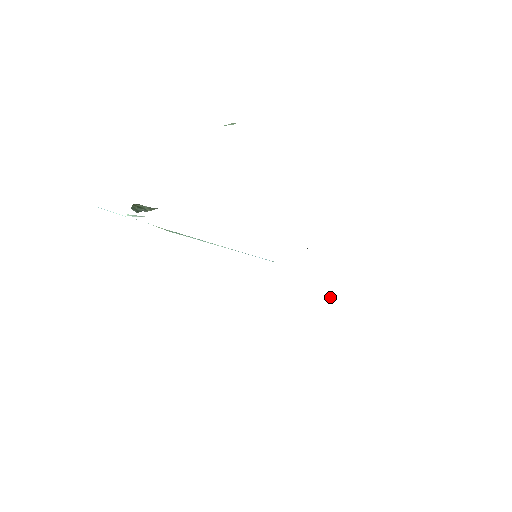
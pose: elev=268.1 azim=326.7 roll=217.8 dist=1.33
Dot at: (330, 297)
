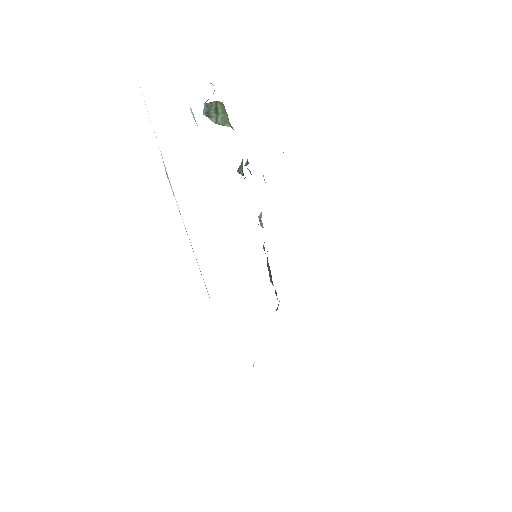
Dot at: (253, 365)
